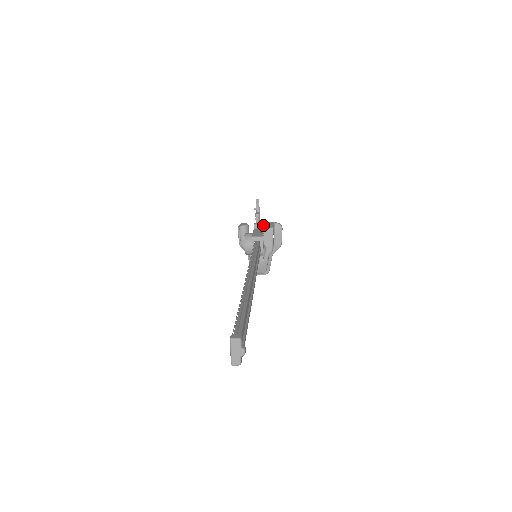
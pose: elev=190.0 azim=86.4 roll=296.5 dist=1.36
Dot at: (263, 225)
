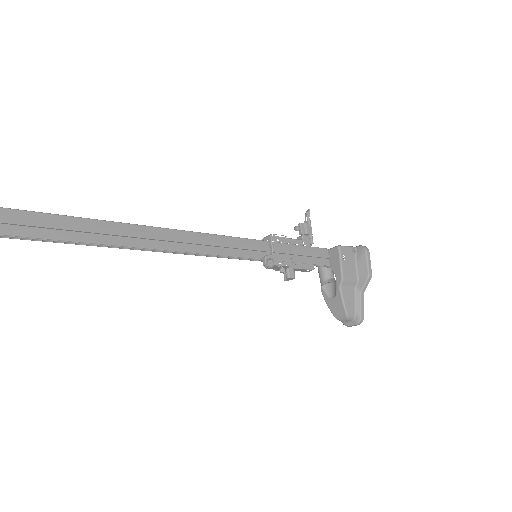
Dot at: occluded
